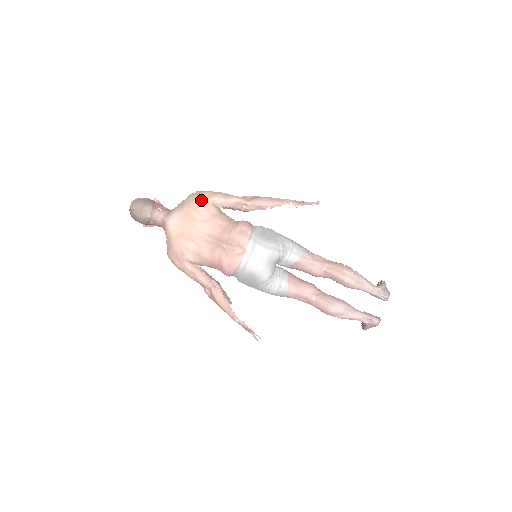
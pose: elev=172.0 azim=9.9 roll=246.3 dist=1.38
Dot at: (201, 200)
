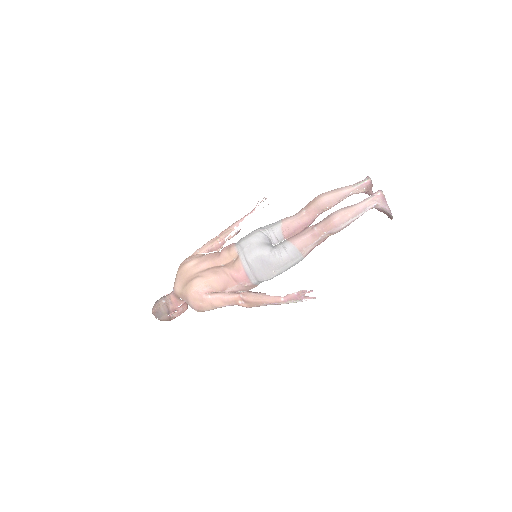
Dot at: (185, 259)
